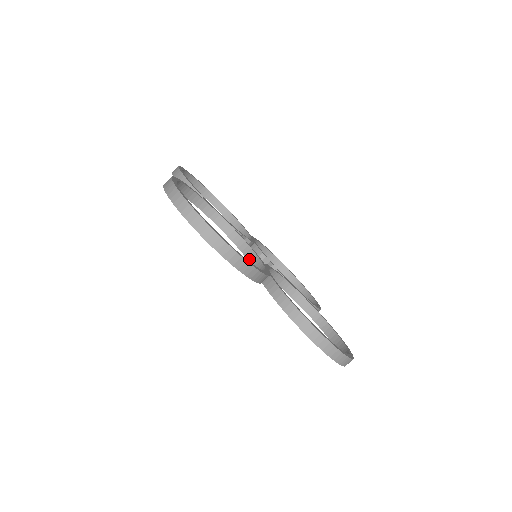
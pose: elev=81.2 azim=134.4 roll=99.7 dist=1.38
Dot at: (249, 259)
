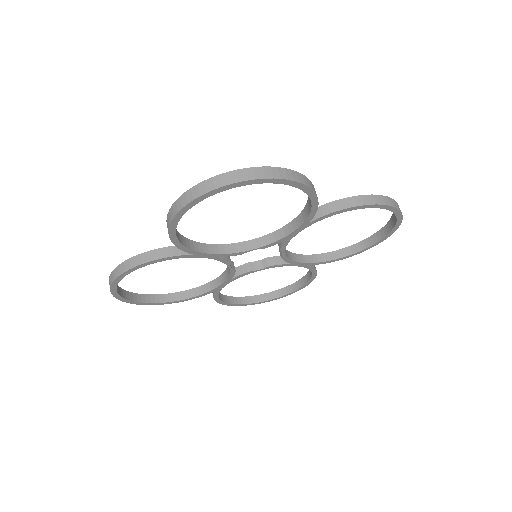
Dot at: (267, 243)
